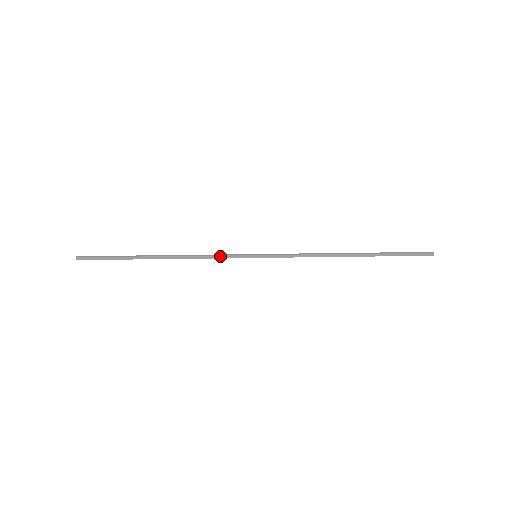
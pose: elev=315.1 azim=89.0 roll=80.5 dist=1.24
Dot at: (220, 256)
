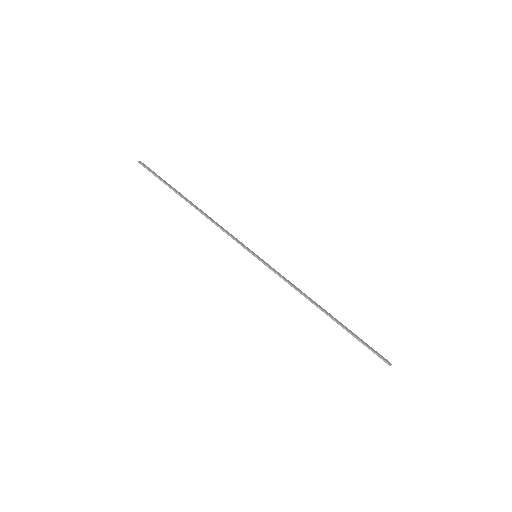
Dot at: (231, 237)
